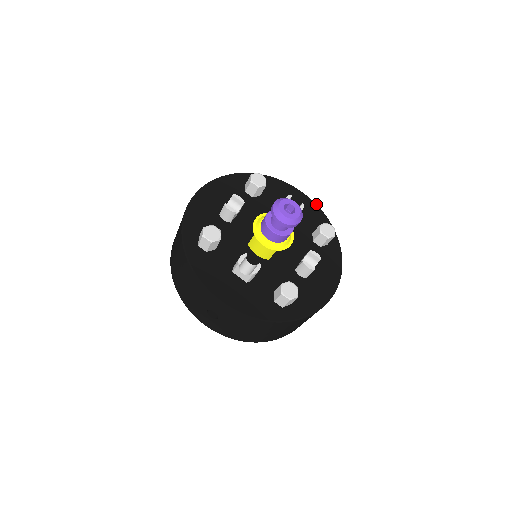
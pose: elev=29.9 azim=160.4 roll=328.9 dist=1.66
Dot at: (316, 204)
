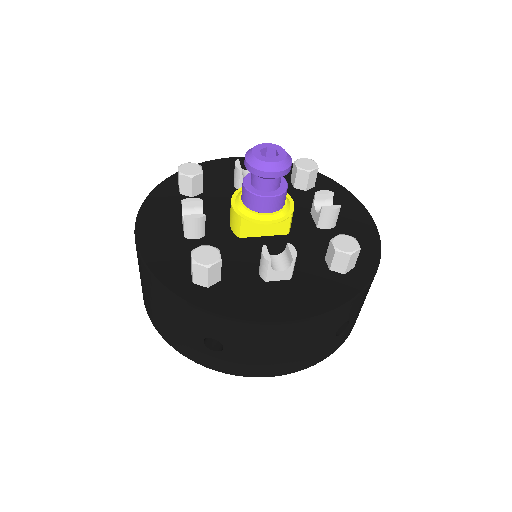
Dot at: (378, 234)
